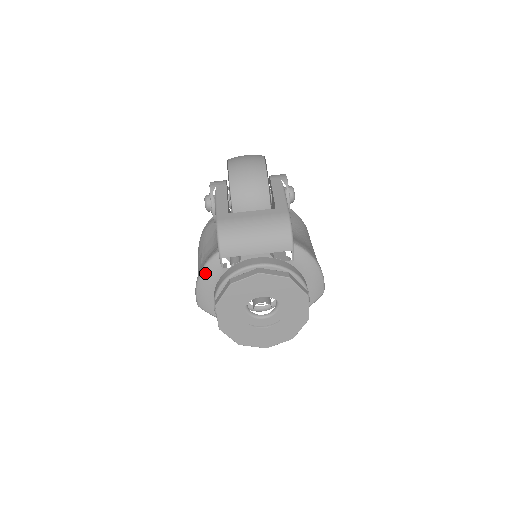
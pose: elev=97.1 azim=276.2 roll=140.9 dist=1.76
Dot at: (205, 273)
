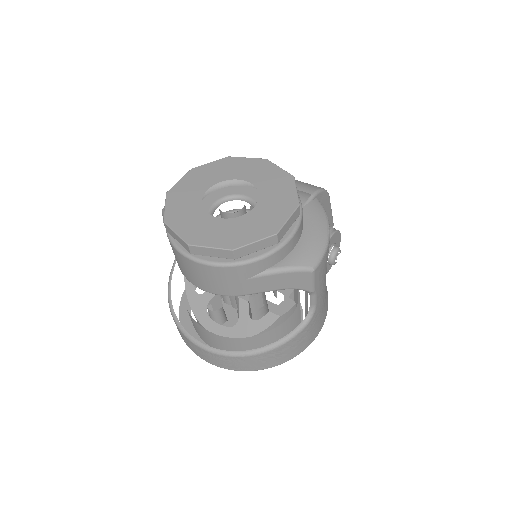
Dot at: occluded
